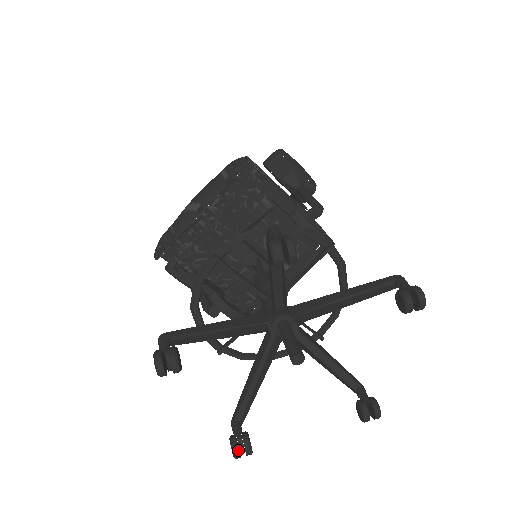
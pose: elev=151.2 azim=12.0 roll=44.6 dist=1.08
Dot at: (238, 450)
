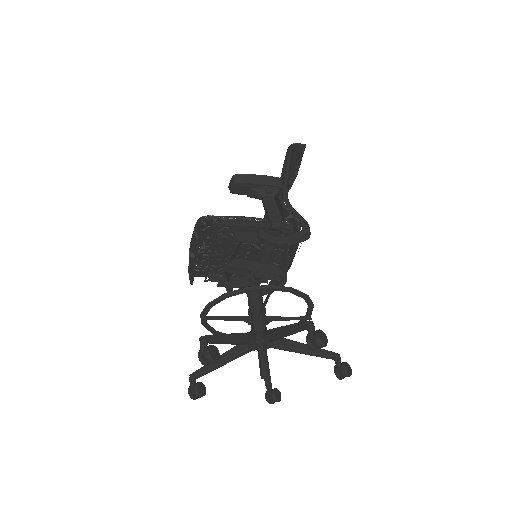
Dot at: (270, 402)
